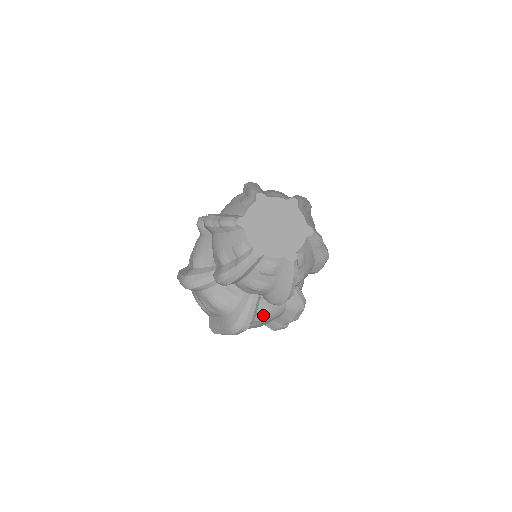
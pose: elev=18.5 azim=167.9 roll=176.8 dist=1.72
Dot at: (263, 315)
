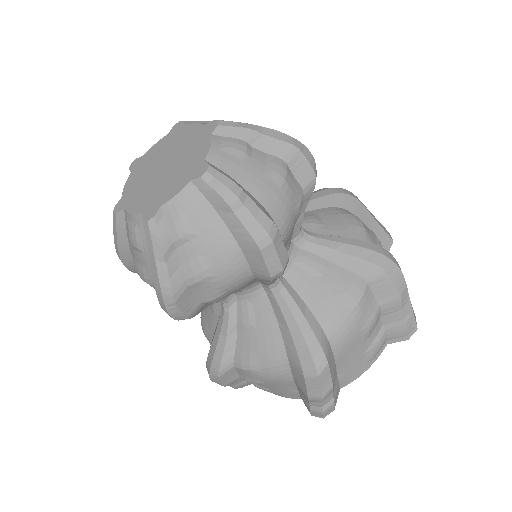
Dot at: (244, 360)
